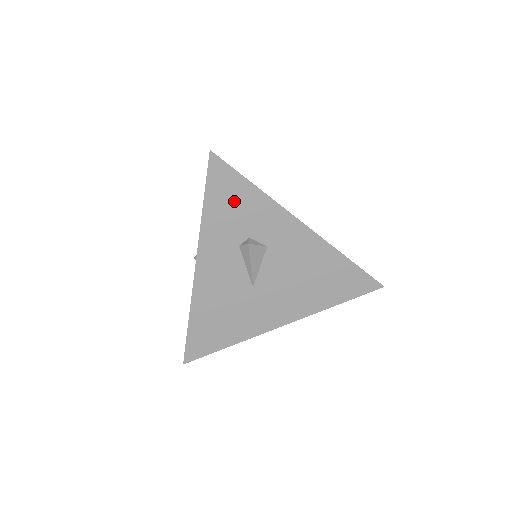
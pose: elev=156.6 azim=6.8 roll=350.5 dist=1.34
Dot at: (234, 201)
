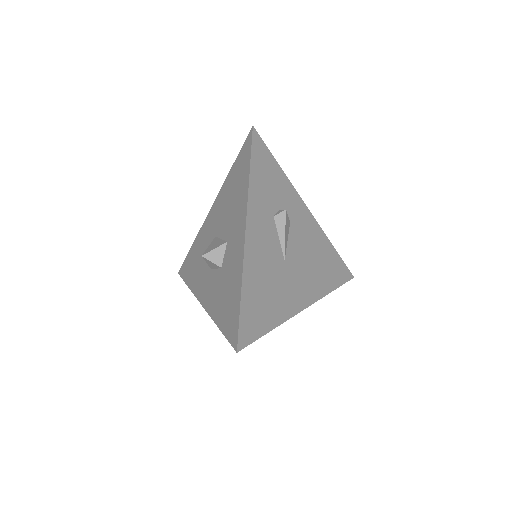
Dot at: (268, 174)
